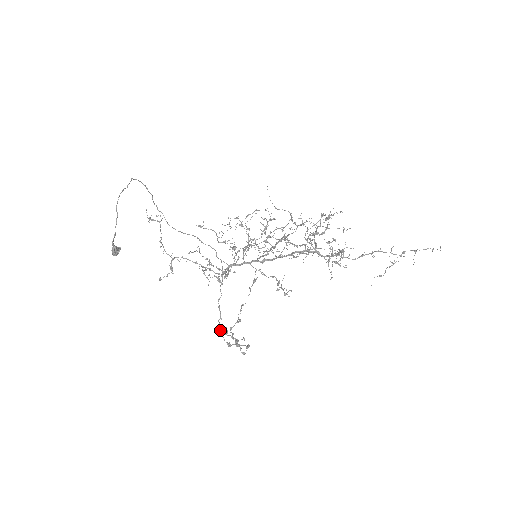
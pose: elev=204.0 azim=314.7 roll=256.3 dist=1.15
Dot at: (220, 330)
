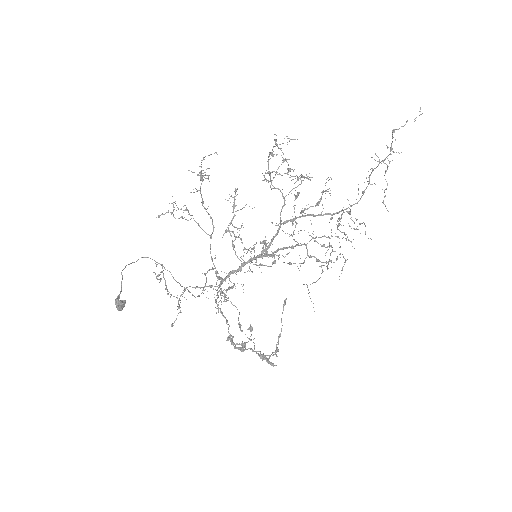
Dot at: (228, 336)
